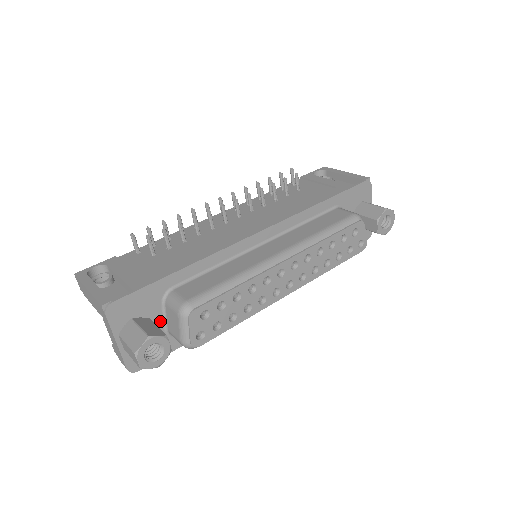
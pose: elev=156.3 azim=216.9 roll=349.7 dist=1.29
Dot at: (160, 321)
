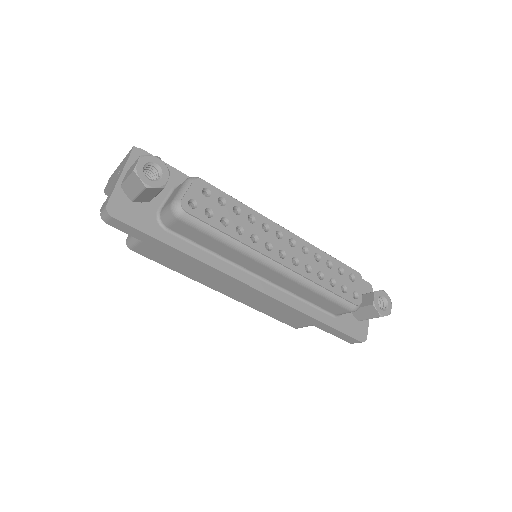
Dot at: (160, 200)
